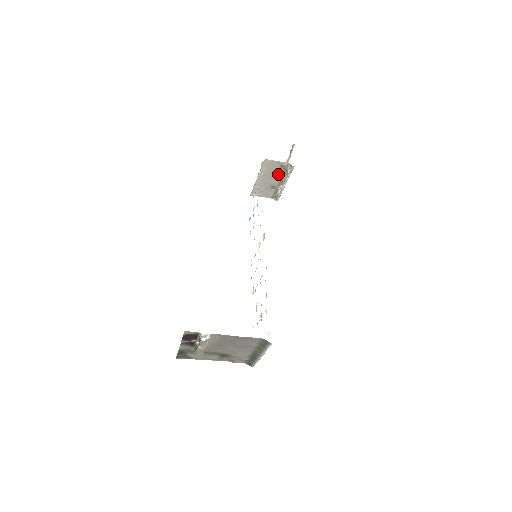
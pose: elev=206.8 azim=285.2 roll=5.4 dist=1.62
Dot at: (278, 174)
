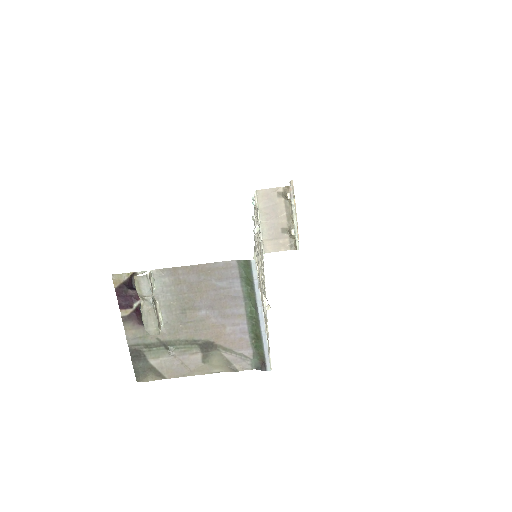
Dot at: (281, 208)
